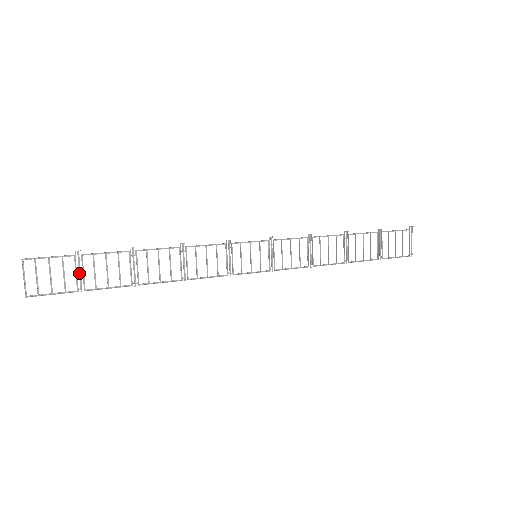
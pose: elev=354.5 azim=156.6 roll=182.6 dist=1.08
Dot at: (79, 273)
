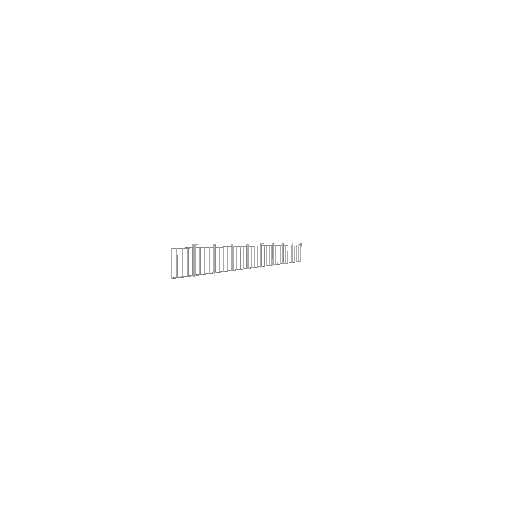
Dot at: (194, 261)
